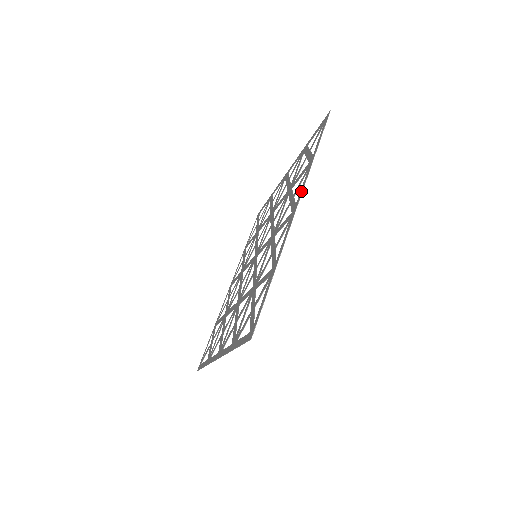
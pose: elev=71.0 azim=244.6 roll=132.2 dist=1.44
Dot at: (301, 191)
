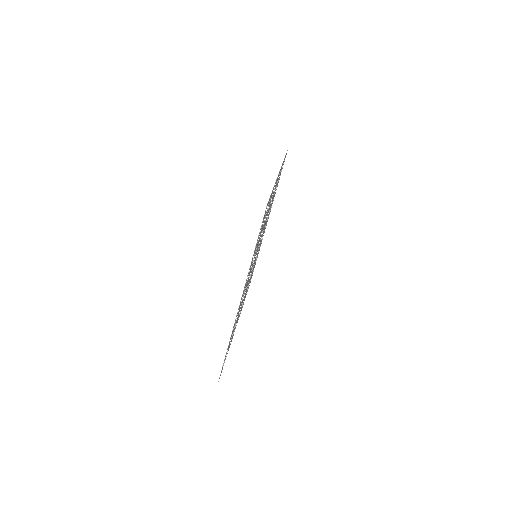
Dot at: occluded
